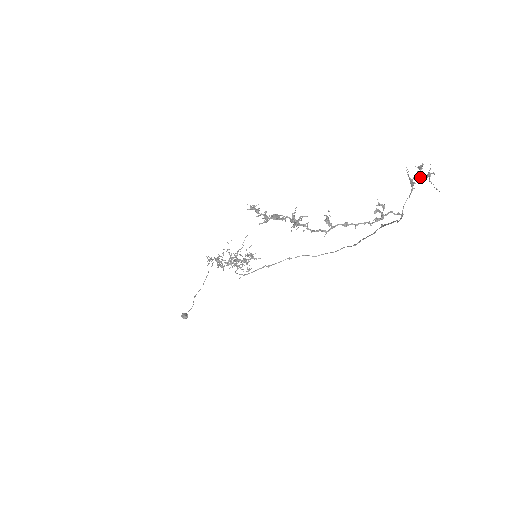
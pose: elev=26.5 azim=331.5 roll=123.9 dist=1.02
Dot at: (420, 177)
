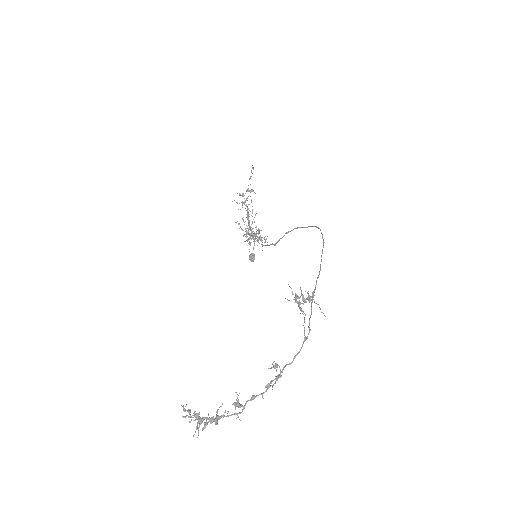
Dot at: occluded
